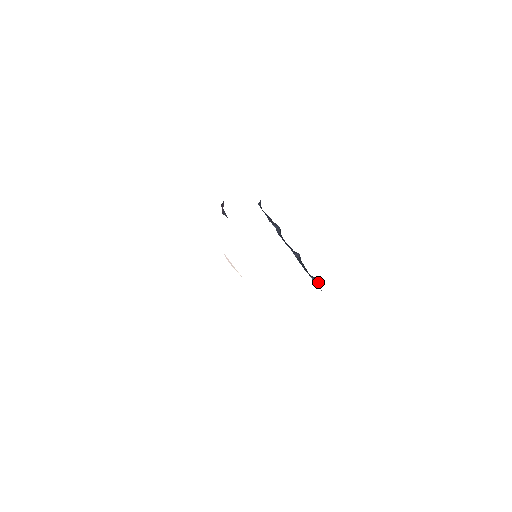
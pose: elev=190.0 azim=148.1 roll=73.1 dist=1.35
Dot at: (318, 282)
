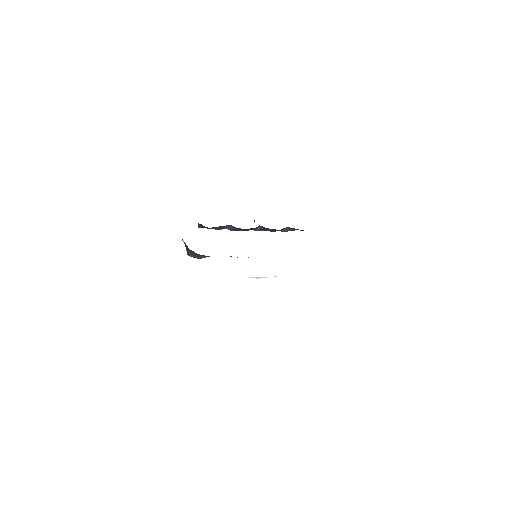
Dot at: (290, 228)
